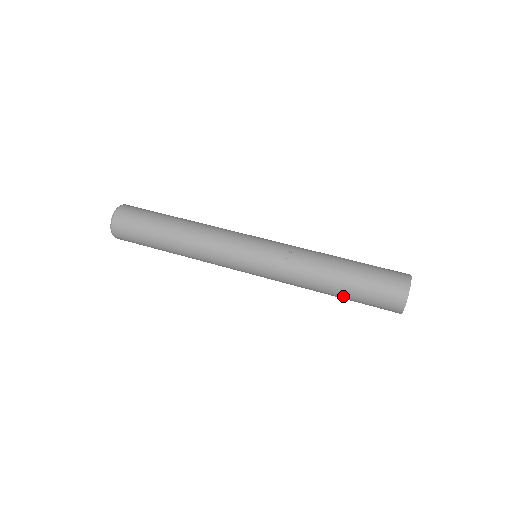
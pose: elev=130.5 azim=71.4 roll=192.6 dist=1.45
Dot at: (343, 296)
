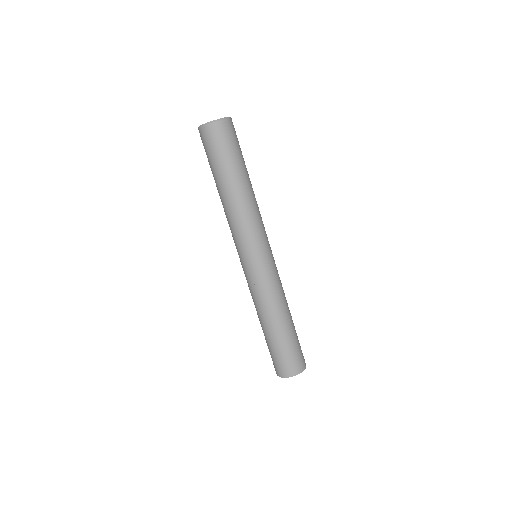
Dot at: occluded
